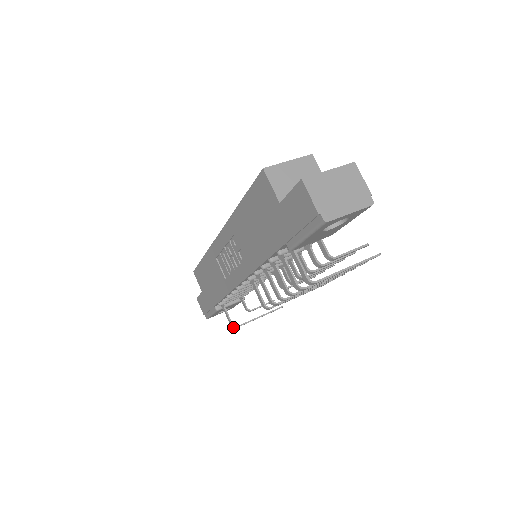
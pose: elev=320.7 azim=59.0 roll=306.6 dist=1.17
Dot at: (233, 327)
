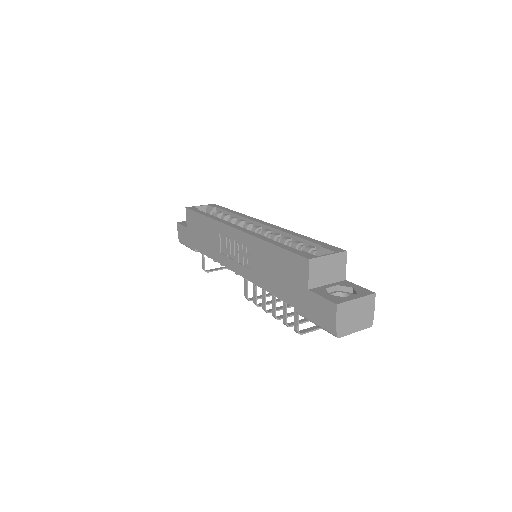
Dot at: occluded
